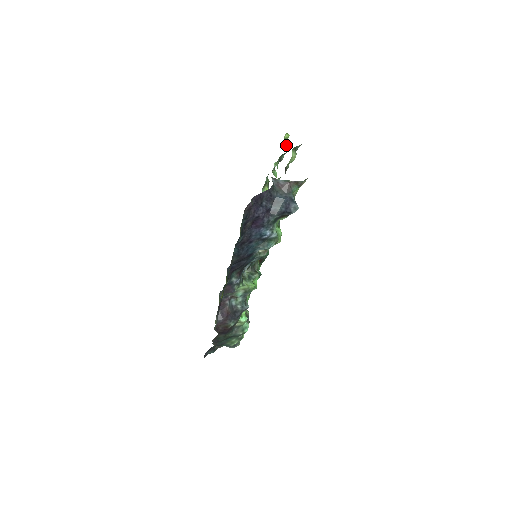
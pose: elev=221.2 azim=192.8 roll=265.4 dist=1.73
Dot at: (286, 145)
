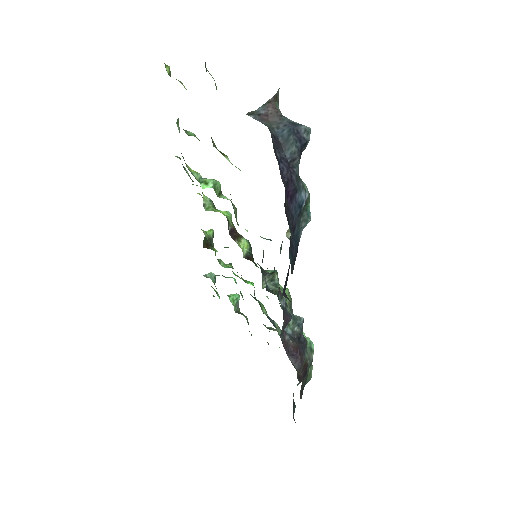
Dot at: occluded
